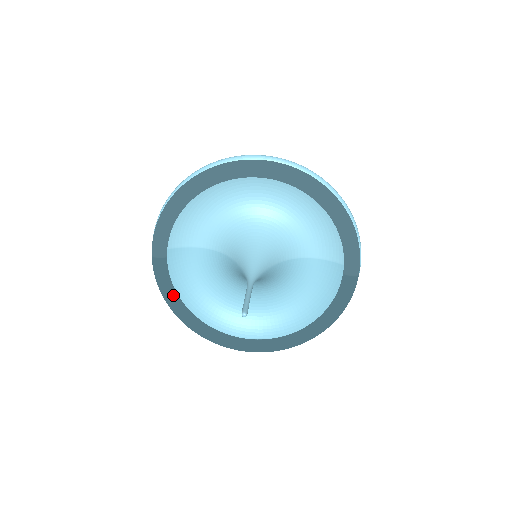
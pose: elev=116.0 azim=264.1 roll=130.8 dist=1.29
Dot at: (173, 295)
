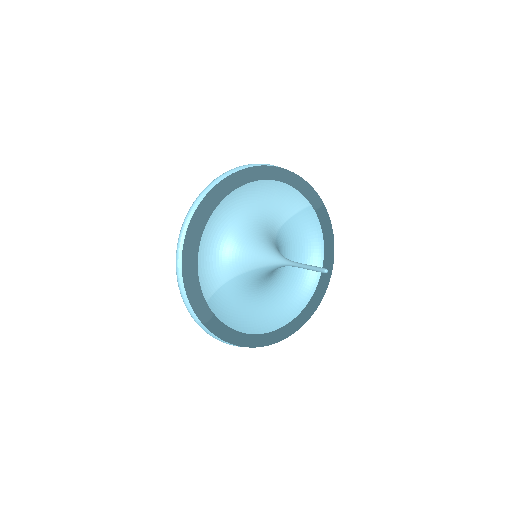
Dot at: (239, 335)
